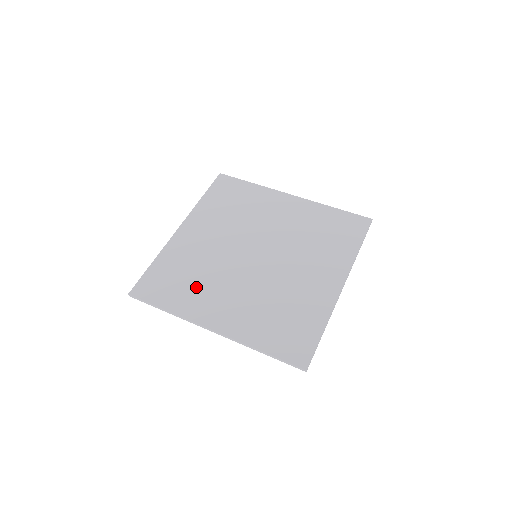
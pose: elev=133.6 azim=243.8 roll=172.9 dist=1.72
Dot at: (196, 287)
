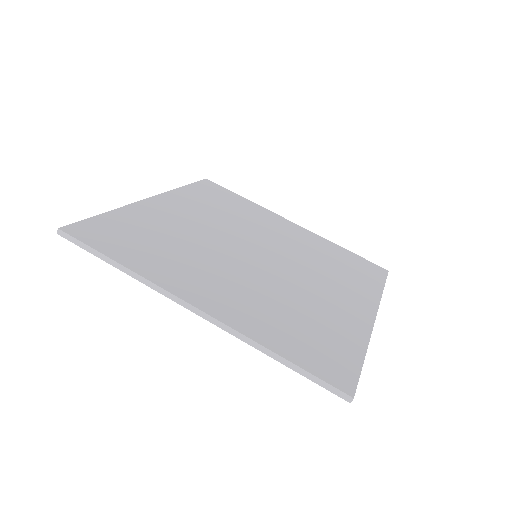
Dot at: (172, 255)
